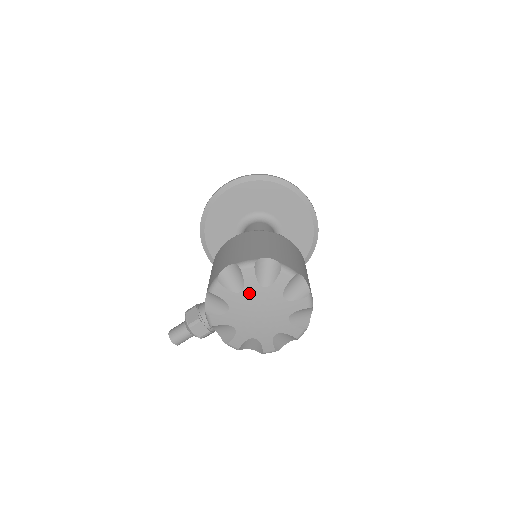
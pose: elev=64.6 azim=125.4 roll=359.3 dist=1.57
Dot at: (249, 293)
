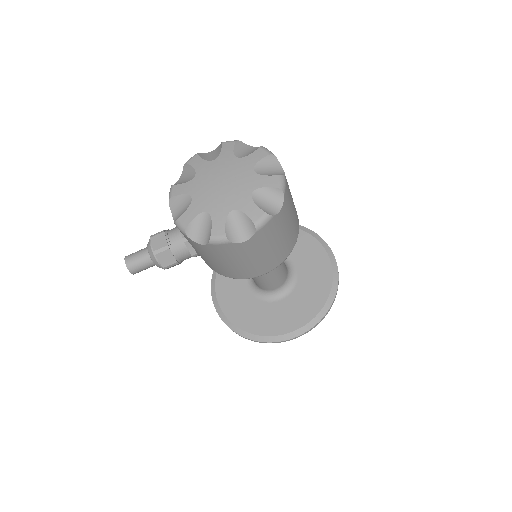
Dot at: (221, 162)
